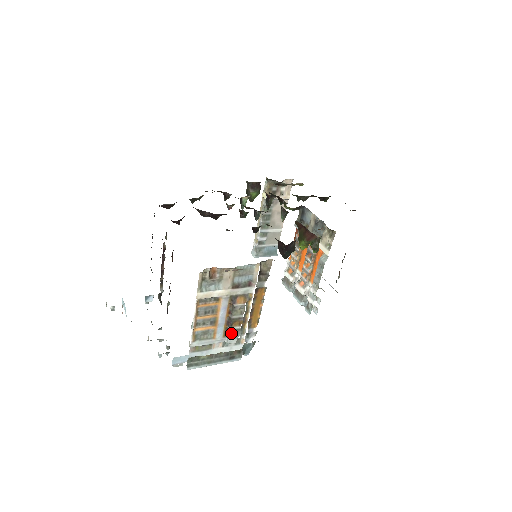
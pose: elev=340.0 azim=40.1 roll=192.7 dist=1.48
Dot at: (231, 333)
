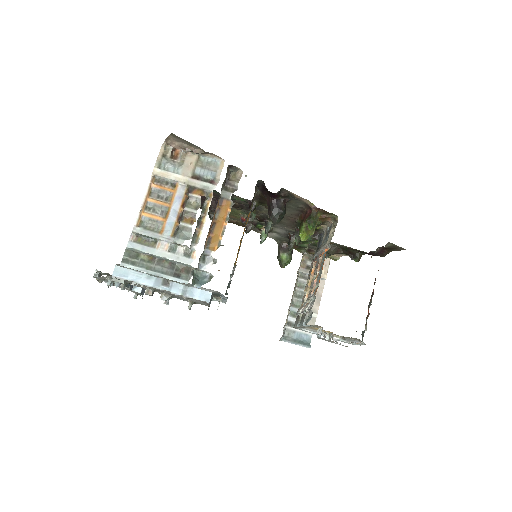
Dot at: (180, 232)
